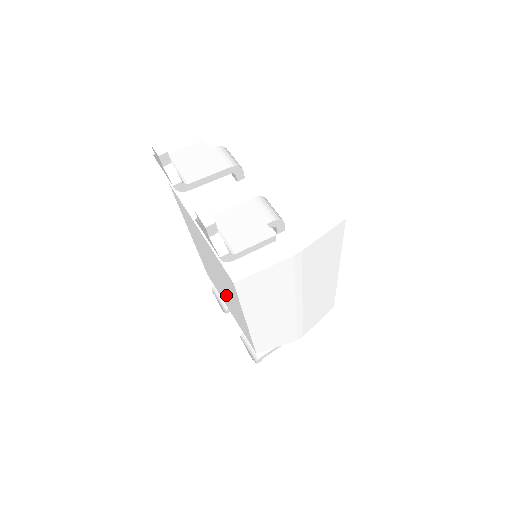
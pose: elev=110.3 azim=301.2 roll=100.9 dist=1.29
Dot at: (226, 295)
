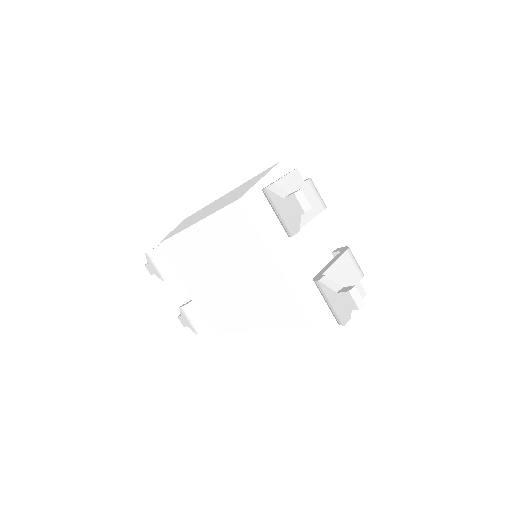
Dot at: (221, 292)
